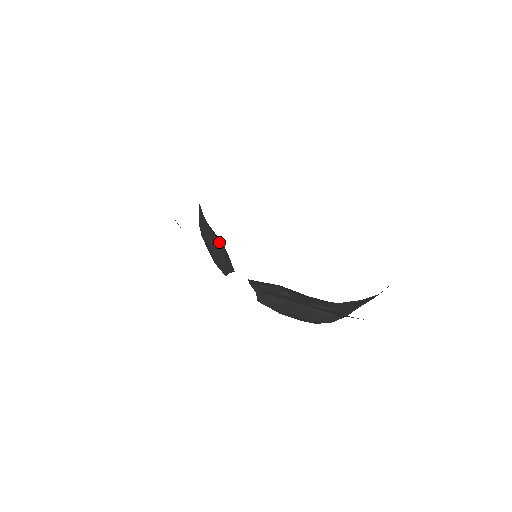
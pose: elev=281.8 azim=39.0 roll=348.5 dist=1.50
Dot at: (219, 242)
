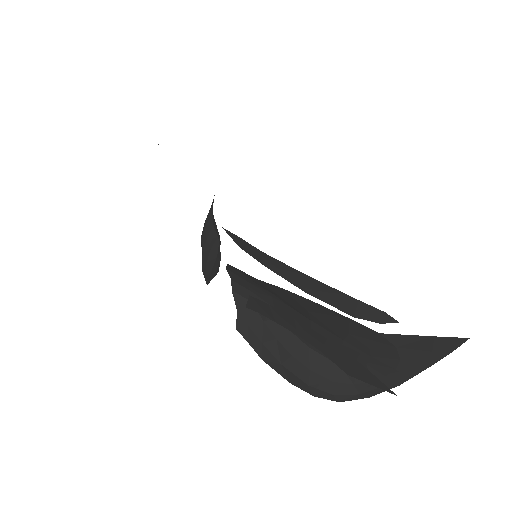
Dot at: (217, 238)
